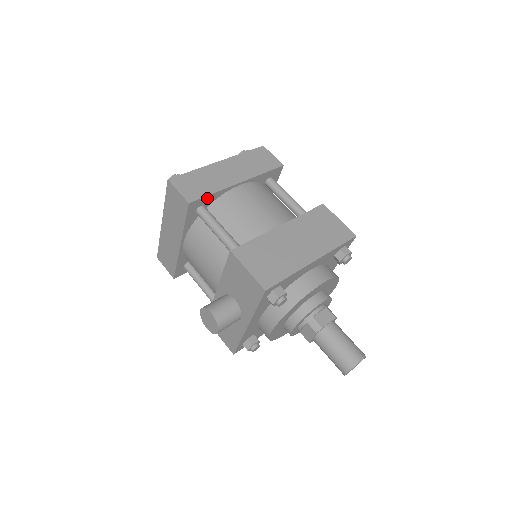
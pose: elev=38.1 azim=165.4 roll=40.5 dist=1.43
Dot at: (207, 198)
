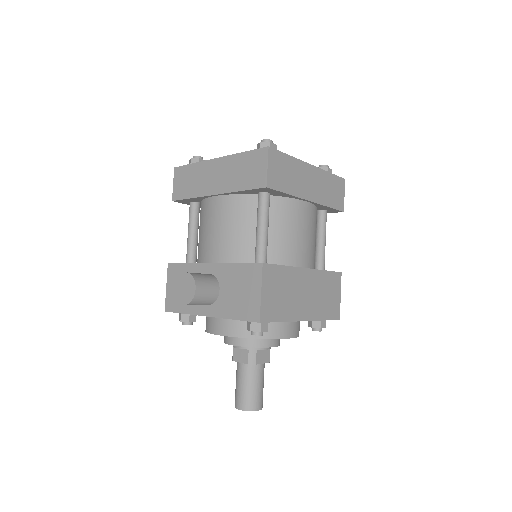
Dot at: (280, 192)
